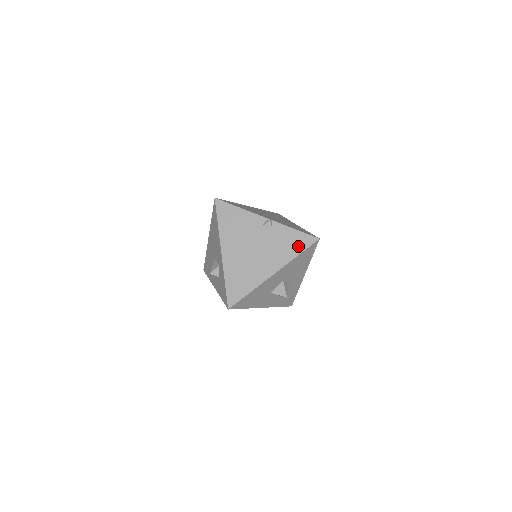
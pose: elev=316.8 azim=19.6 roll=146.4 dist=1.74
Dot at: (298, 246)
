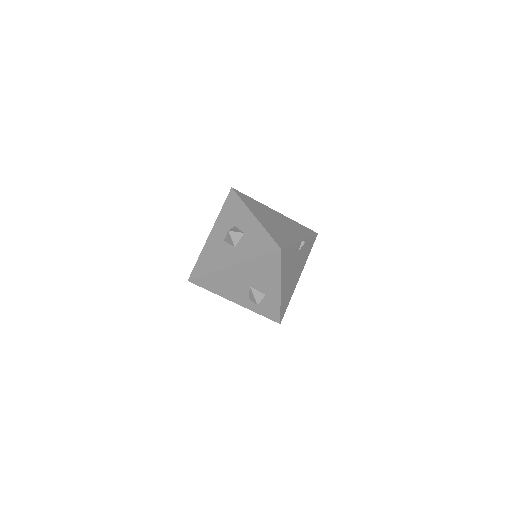
Dot at: (310, 248)
